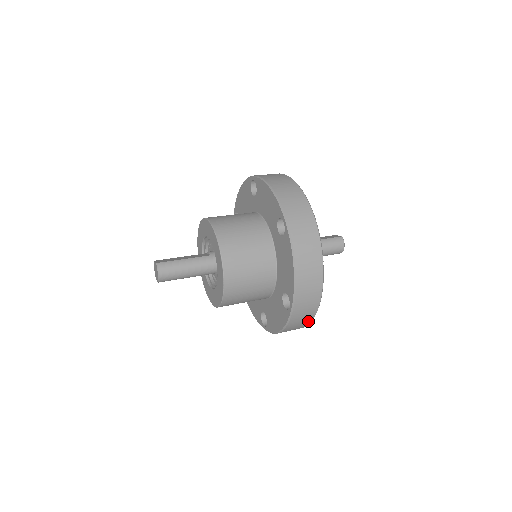
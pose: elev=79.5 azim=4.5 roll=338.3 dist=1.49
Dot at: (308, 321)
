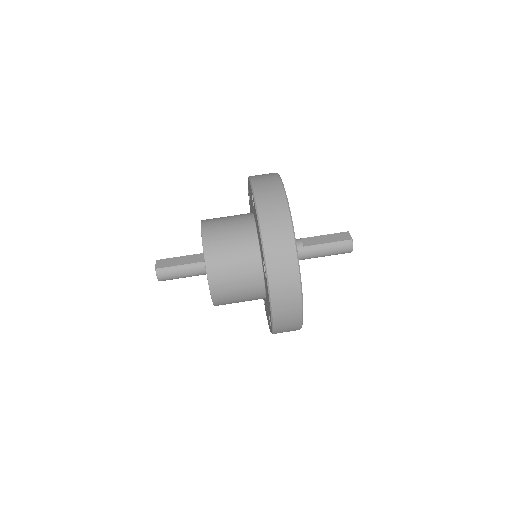
Dot at: occluded
